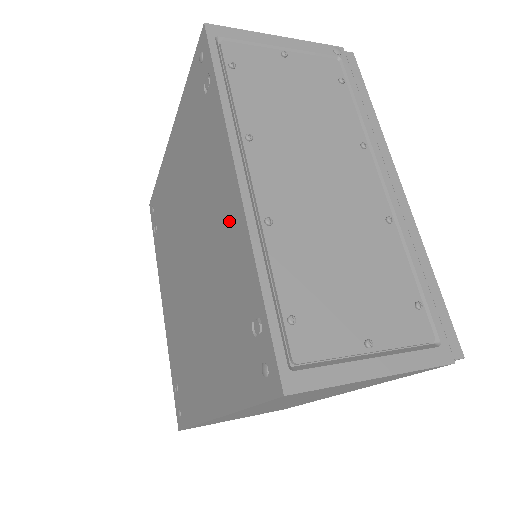
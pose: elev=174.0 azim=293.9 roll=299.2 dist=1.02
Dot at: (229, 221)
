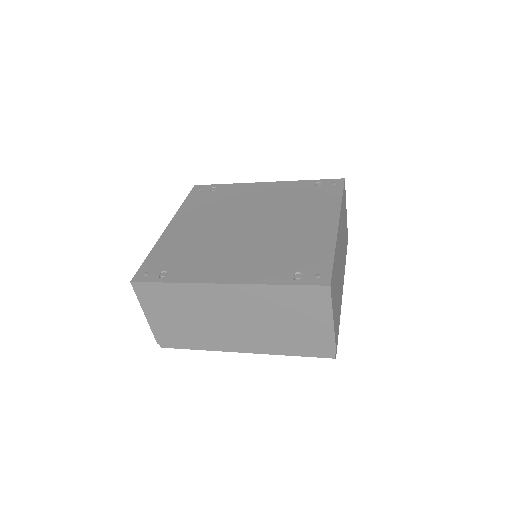
Dot at: (273, 189)
